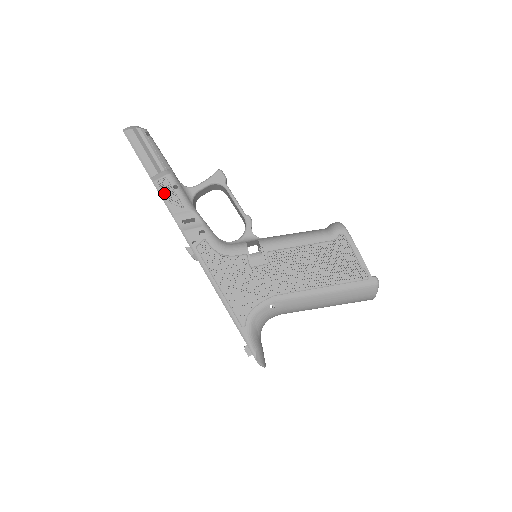
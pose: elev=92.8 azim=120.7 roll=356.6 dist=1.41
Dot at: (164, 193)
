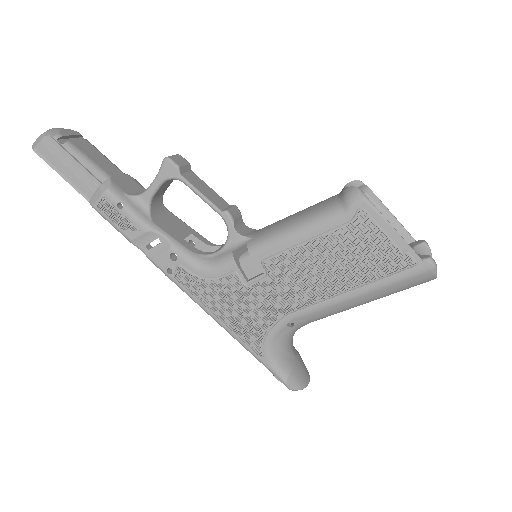
Dot at: (110, 219)
